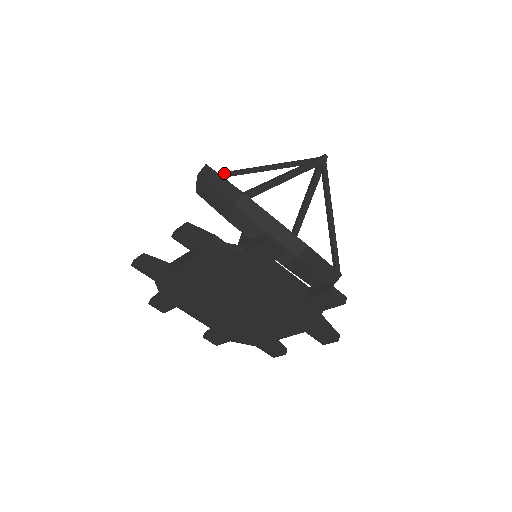
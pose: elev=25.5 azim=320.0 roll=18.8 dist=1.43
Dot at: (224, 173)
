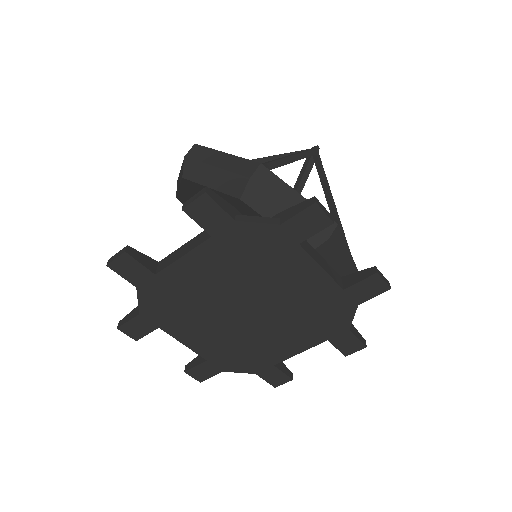
Dot at: occluded
